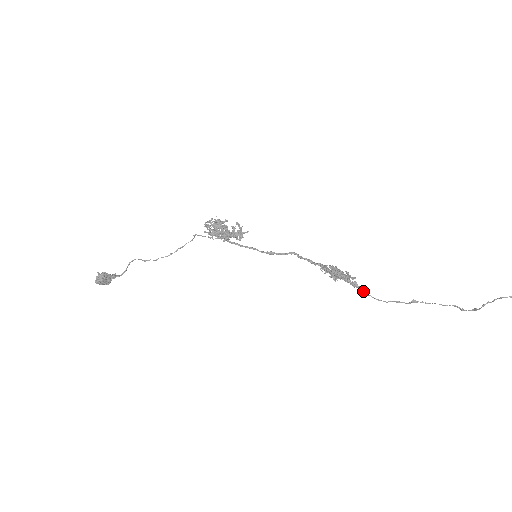
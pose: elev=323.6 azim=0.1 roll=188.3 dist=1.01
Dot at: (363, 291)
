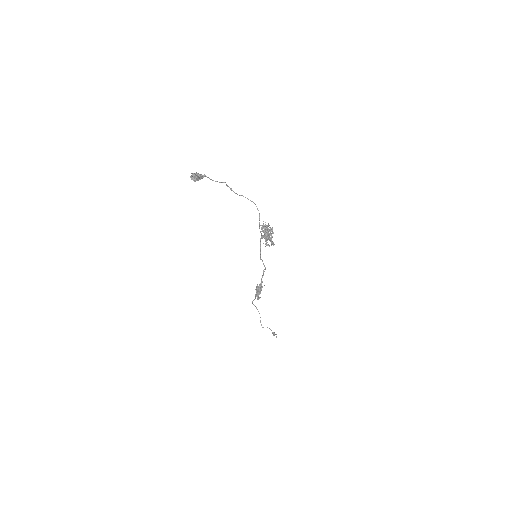
Dot at: occluded
